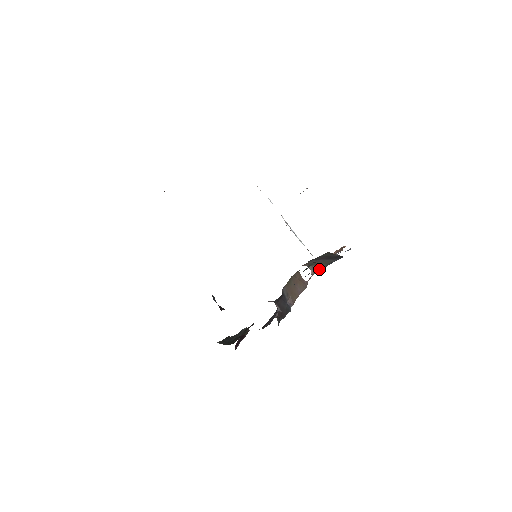
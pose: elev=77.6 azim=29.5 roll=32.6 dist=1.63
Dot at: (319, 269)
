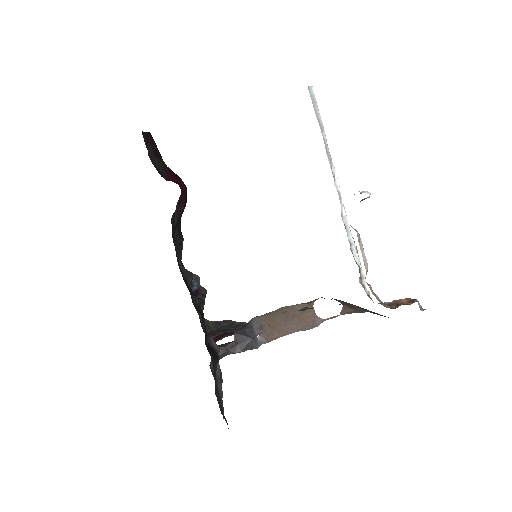
Dot at: (358, 311)
